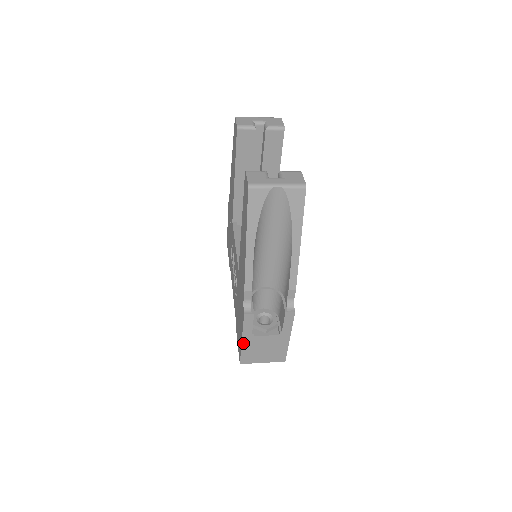
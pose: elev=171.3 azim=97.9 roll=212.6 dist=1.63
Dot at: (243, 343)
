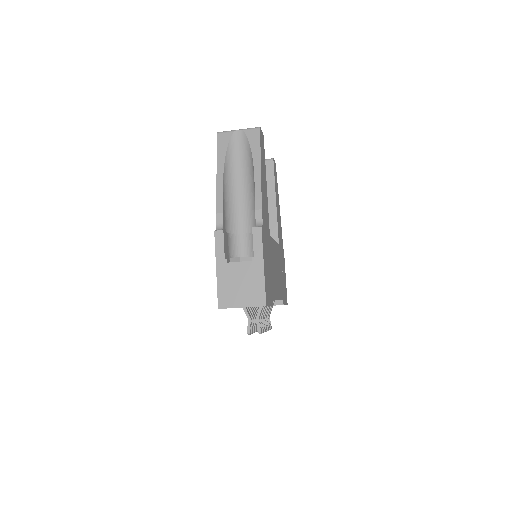
Dot at: (218, 274)
